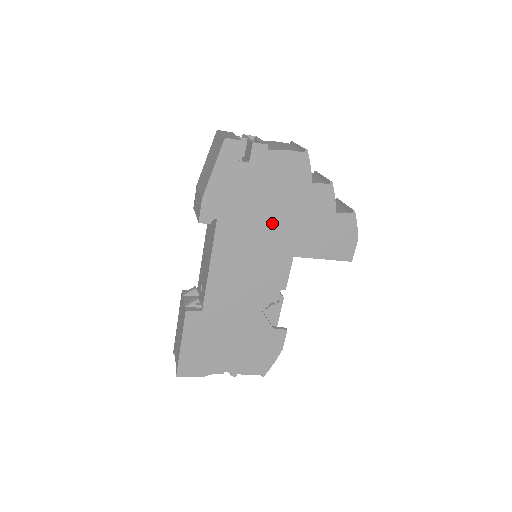
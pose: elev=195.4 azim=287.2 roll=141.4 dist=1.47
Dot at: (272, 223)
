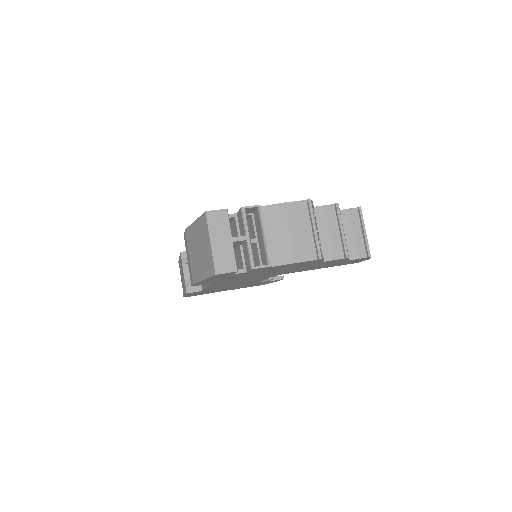
Dot at: (273, 273)
